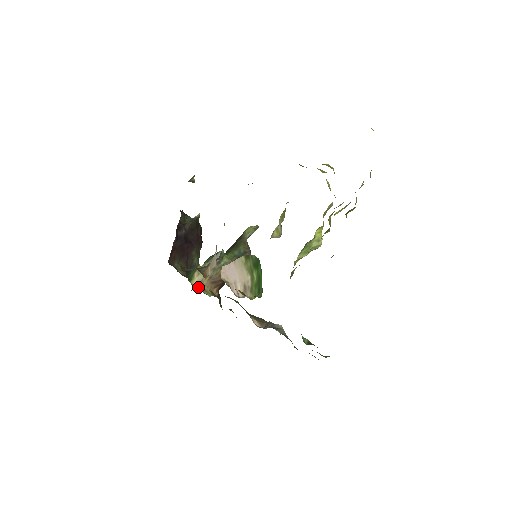
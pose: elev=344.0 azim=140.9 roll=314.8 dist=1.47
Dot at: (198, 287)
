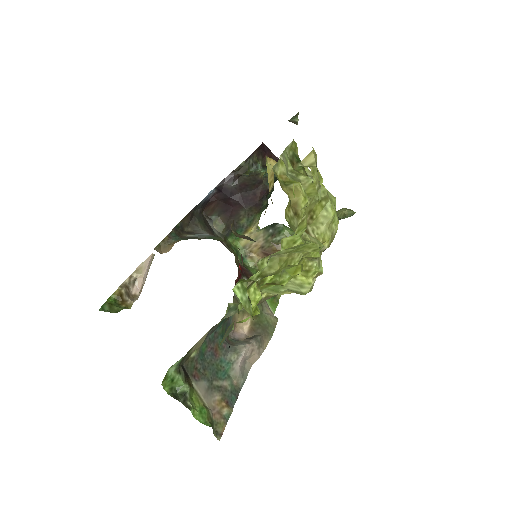
Dot at: (243, 250)
